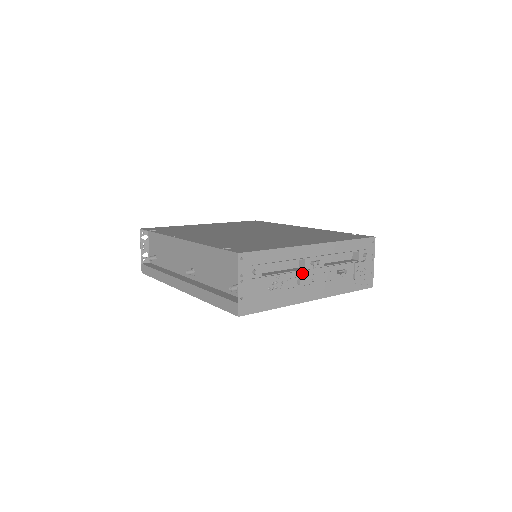
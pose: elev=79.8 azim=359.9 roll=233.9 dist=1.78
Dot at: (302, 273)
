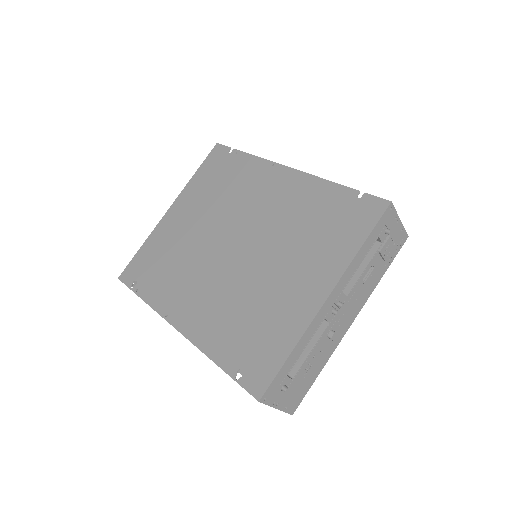
Dot at: (328, 328)
